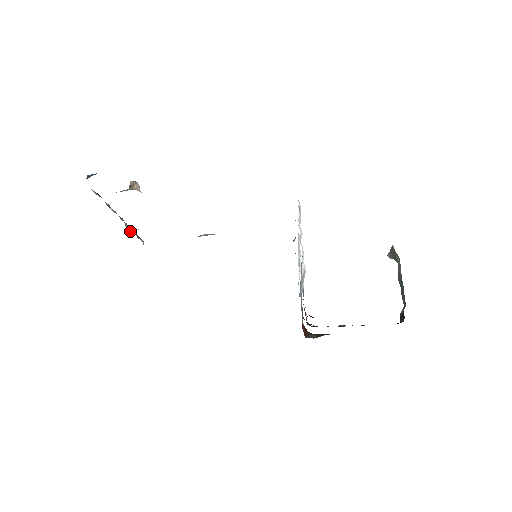
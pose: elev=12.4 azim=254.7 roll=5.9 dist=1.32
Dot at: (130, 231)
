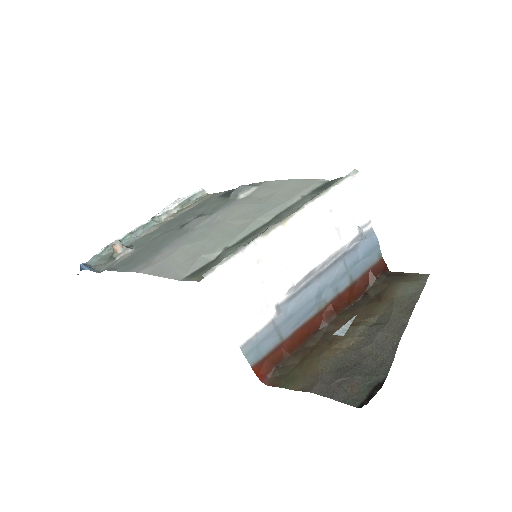
Dot at: (174, 212)
